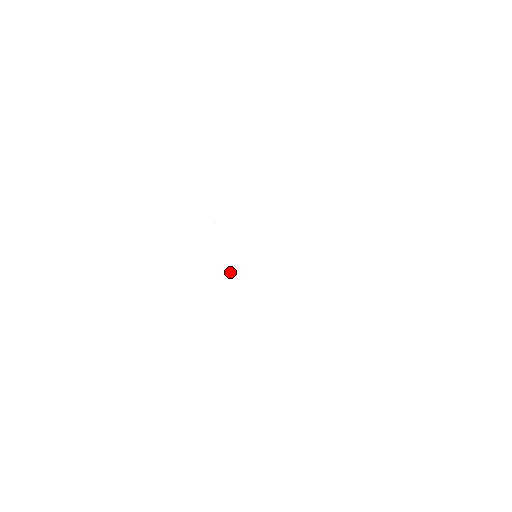
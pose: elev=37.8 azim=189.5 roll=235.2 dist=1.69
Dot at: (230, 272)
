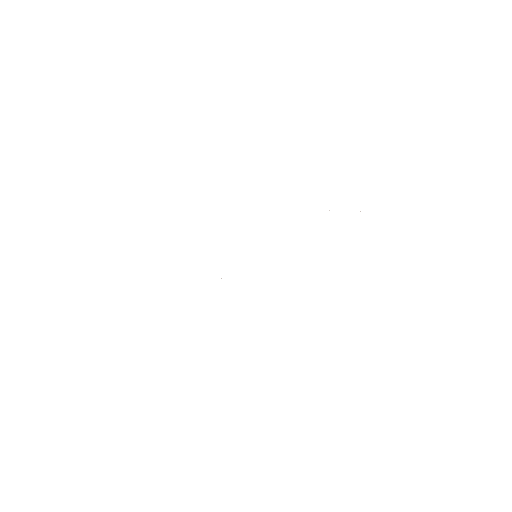
Dot at: occluded
